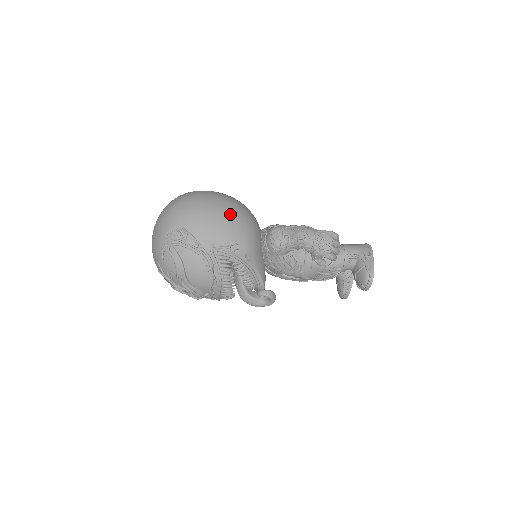
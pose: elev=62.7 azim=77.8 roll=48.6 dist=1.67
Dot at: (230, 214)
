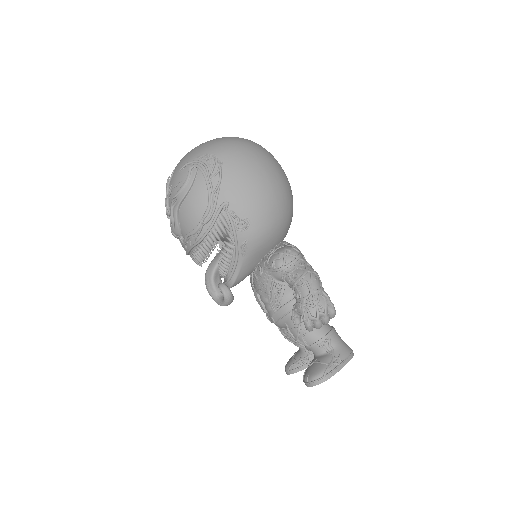
Dot at: (271, 197)
